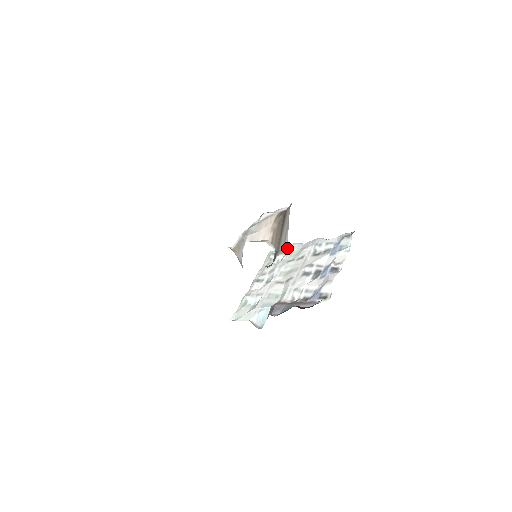
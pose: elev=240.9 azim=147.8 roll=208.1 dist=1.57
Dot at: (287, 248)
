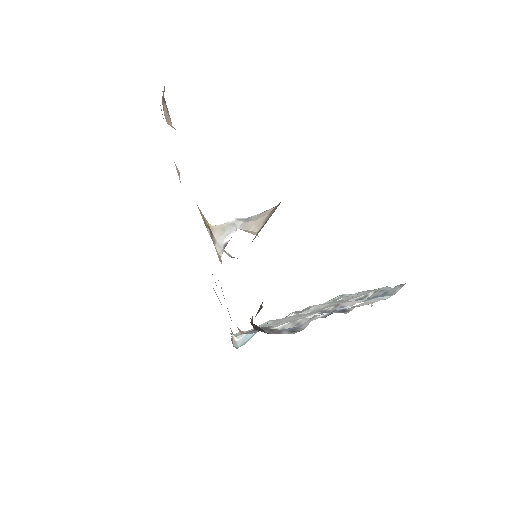
Dot at: occluded
